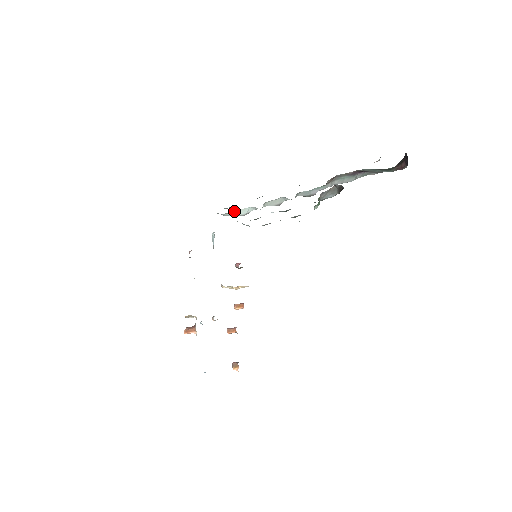
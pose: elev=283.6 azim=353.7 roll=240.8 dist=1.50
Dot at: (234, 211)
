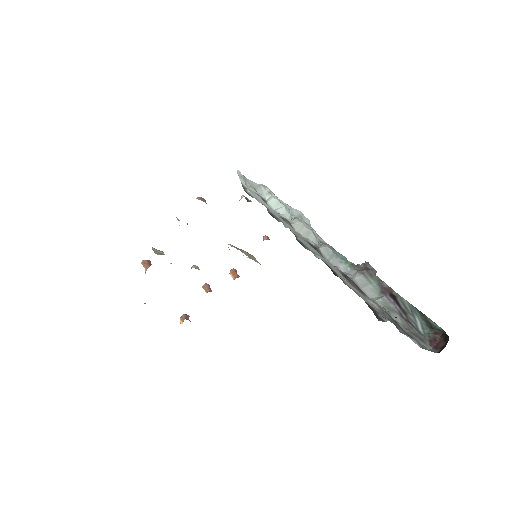
Dot at: (273, 194)
